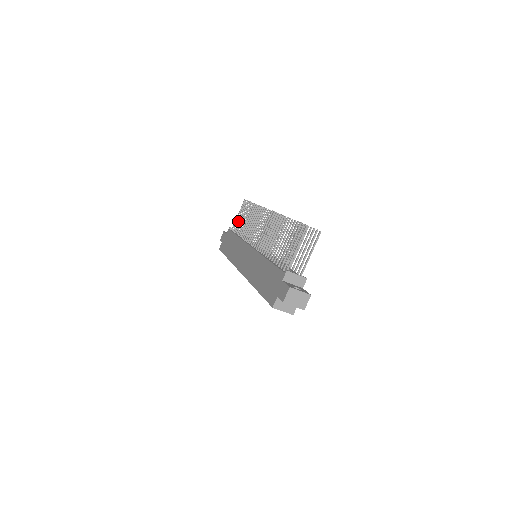
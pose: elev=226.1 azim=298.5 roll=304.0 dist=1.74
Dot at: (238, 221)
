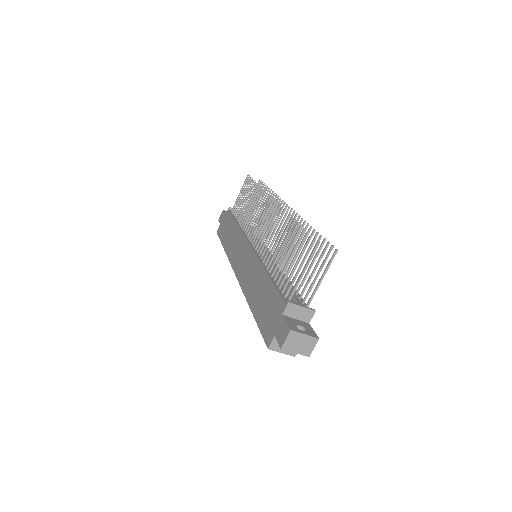
Dot at: (239, 202)
